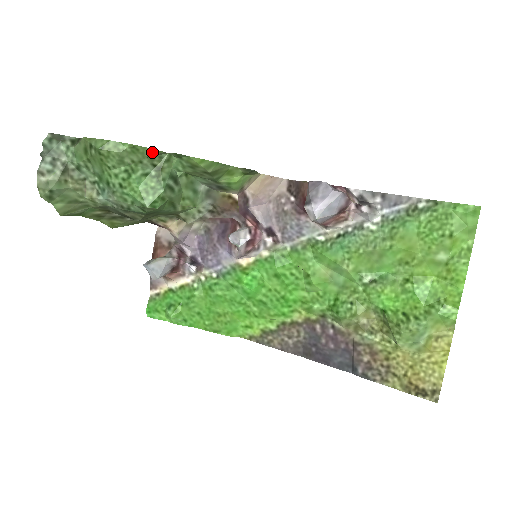
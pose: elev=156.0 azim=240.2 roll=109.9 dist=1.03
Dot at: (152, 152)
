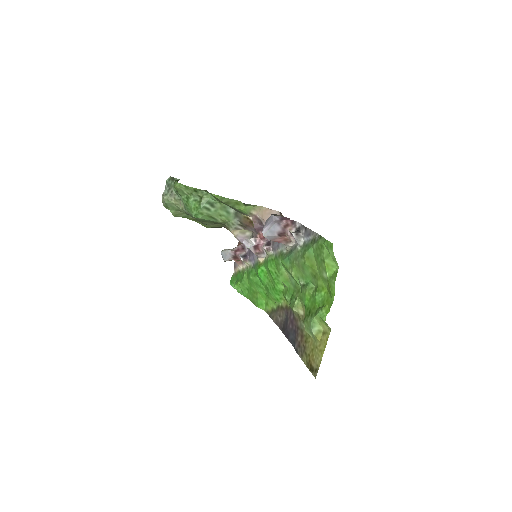
Dot at: (195, 189)
